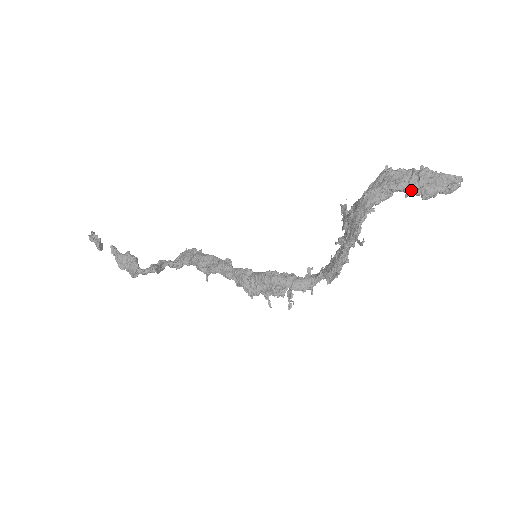
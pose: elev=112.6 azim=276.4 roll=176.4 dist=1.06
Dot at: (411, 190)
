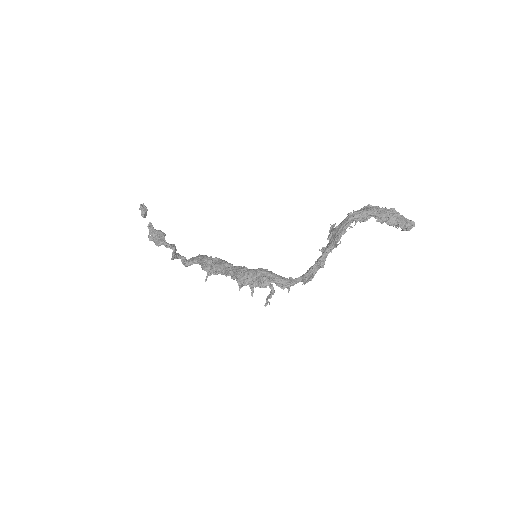
Dot at: (380, 217)
